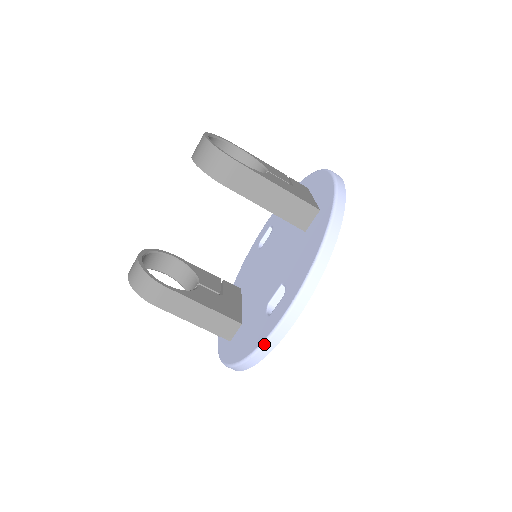
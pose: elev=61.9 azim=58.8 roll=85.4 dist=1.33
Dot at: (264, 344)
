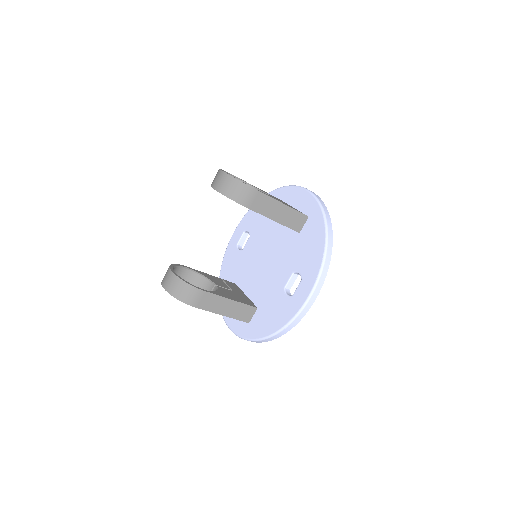
Dot at: (298, 315)
